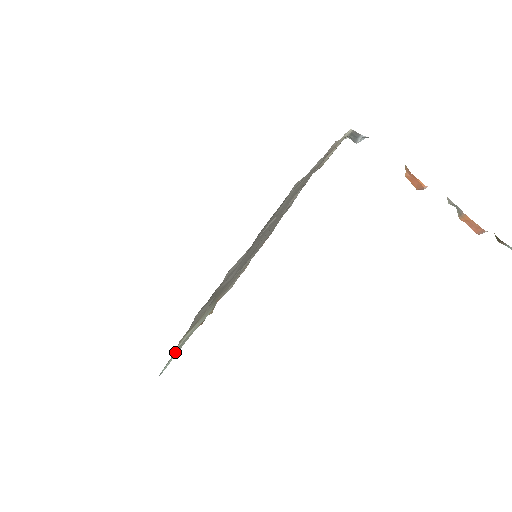
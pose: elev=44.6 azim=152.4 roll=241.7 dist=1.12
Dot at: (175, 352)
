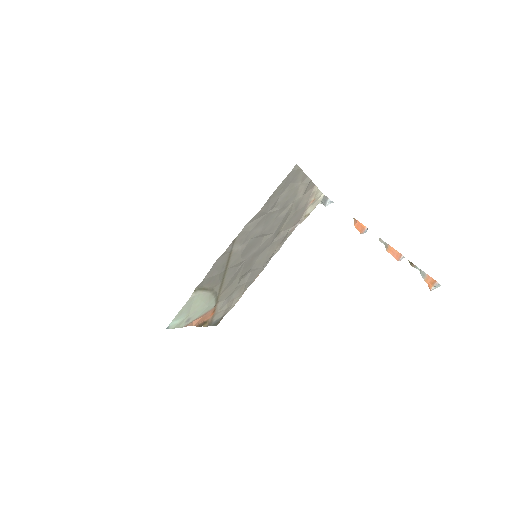
Dot at: (186, 307)
